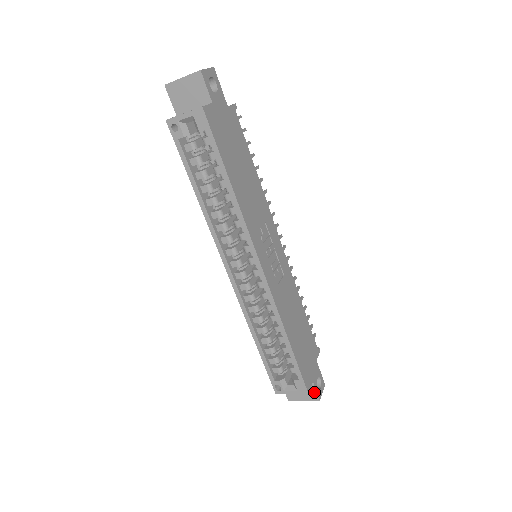
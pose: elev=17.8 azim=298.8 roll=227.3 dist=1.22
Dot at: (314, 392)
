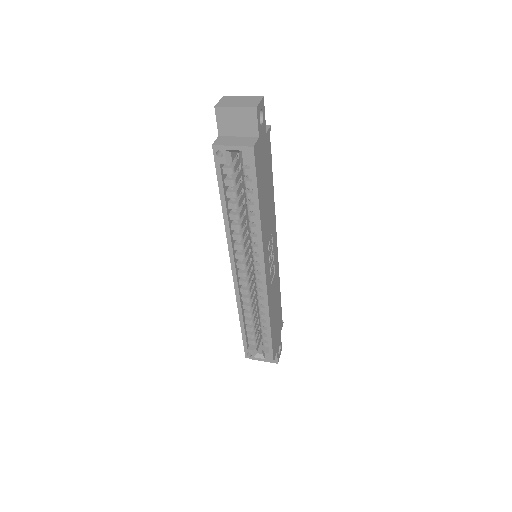
Dot at: (275, 358)
